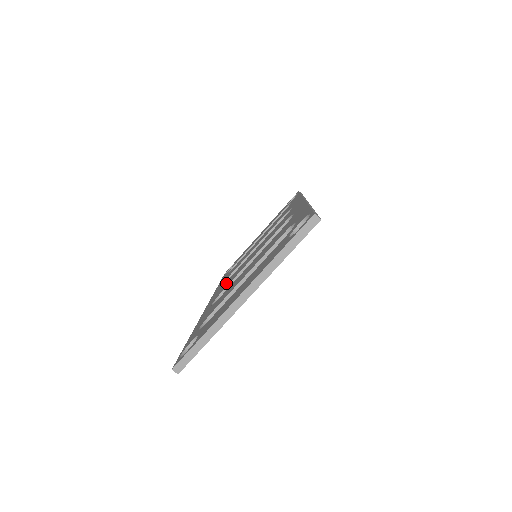
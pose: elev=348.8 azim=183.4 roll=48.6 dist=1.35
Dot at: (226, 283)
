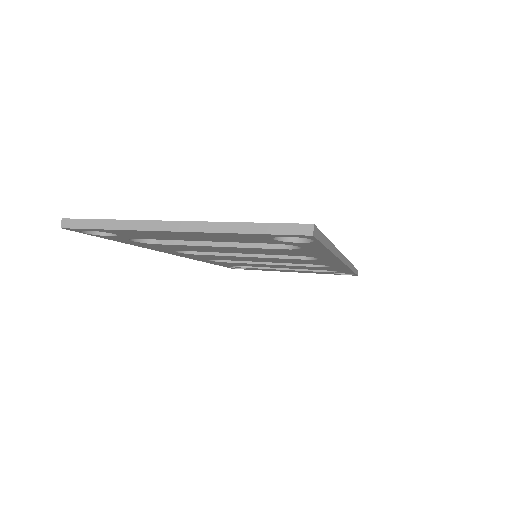
Dot at: occluded
